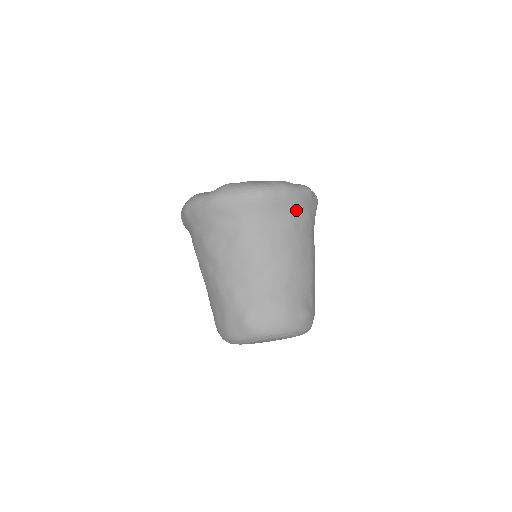
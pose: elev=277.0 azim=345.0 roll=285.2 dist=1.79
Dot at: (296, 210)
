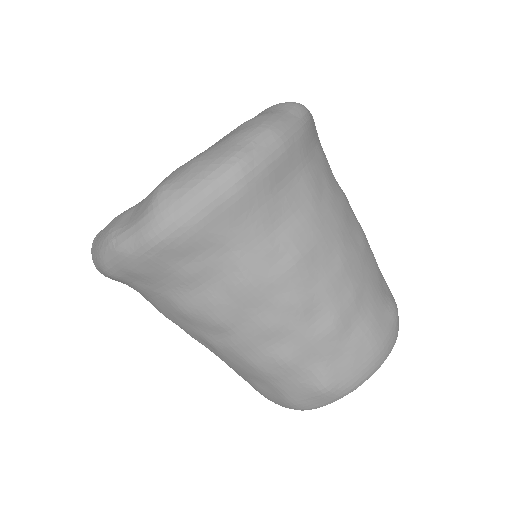
Dot at: (306, 161)
